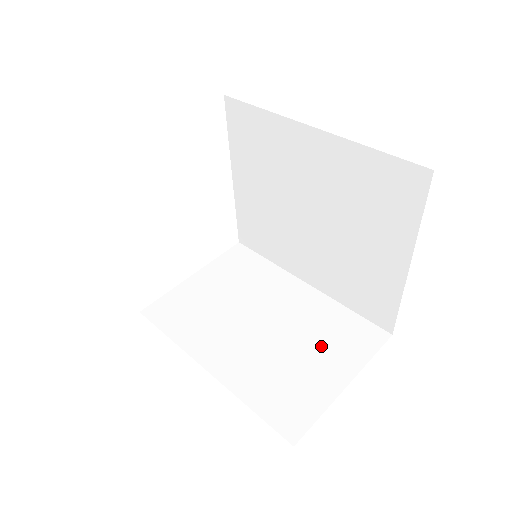
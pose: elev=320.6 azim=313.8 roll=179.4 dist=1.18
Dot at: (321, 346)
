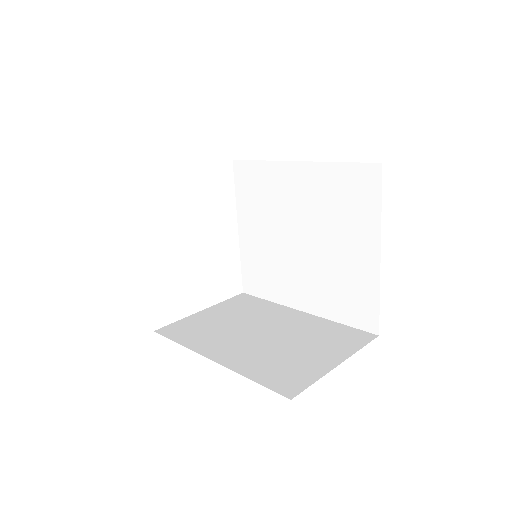
Dot at: (315, 344)
